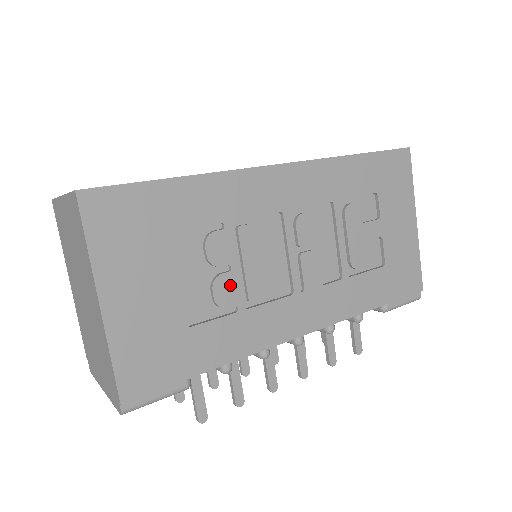
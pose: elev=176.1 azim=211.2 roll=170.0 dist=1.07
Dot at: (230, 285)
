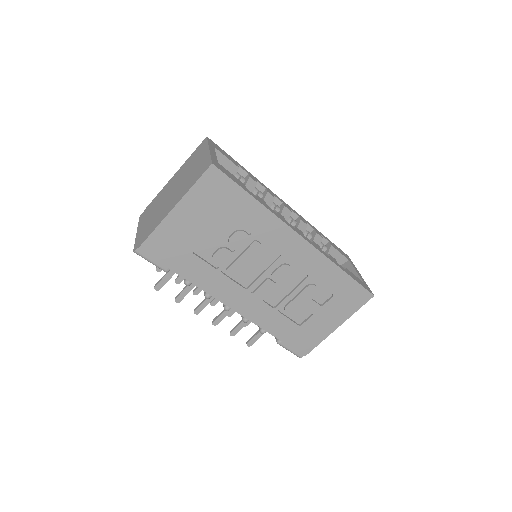
Dot at: (226, 257)
